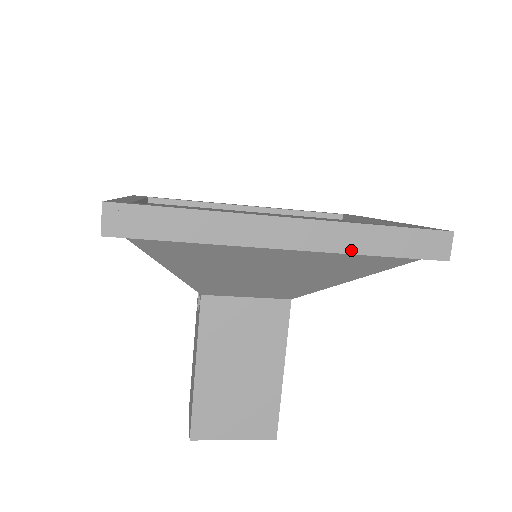
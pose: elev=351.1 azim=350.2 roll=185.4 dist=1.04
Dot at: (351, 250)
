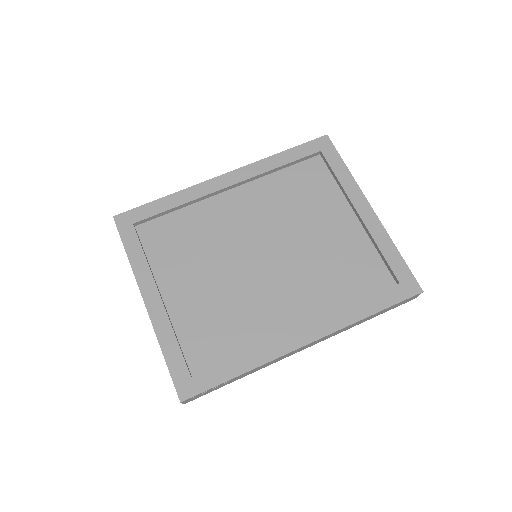
Dot at: occluded
